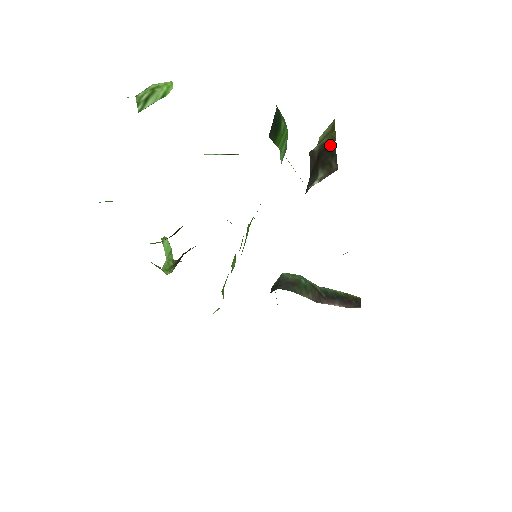
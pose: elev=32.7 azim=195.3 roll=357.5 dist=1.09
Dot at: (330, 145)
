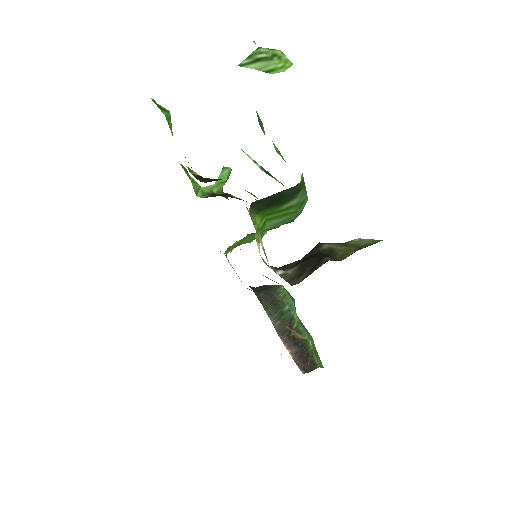
Dot at: (324, 259)
